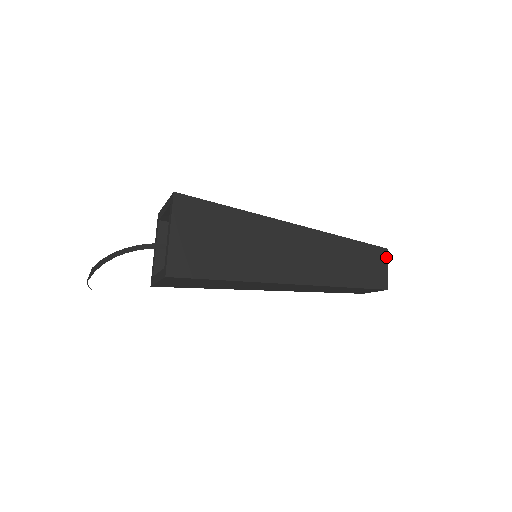
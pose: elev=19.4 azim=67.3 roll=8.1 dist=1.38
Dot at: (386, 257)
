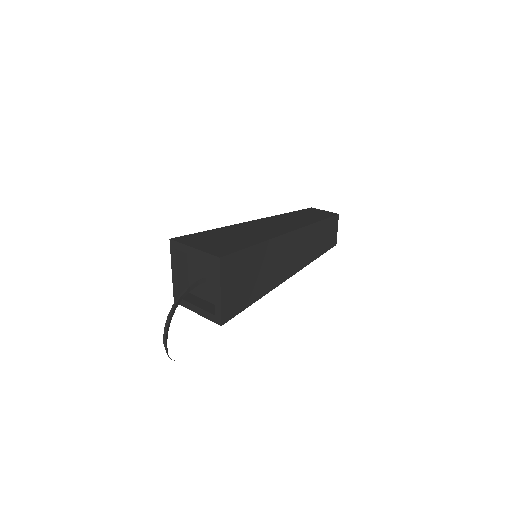
Dot at: (337, 221)
